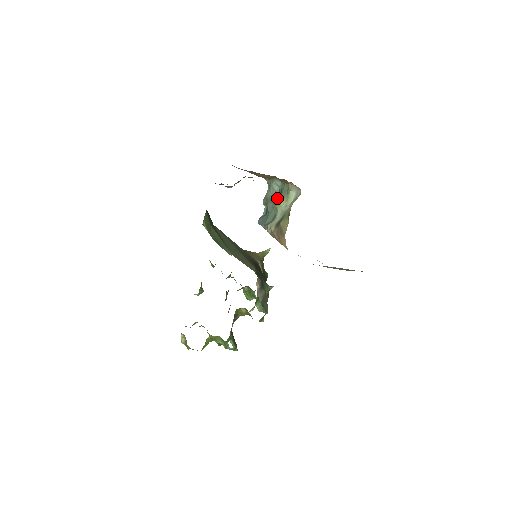
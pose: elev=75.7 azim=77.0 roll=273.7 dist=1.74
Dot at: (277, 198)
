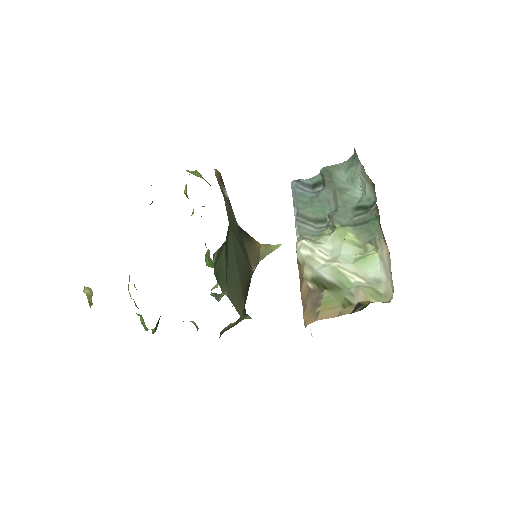
Dot at: (347, 208)
